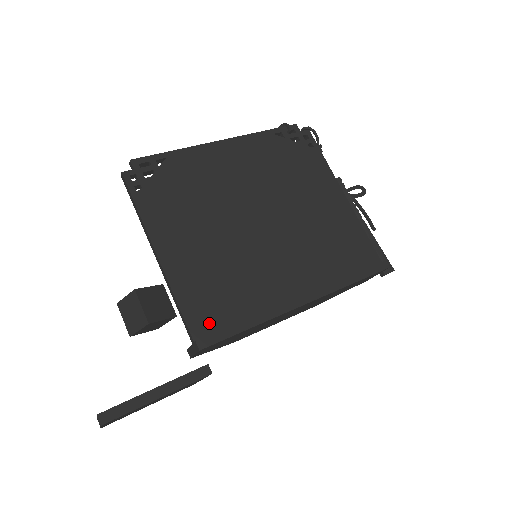
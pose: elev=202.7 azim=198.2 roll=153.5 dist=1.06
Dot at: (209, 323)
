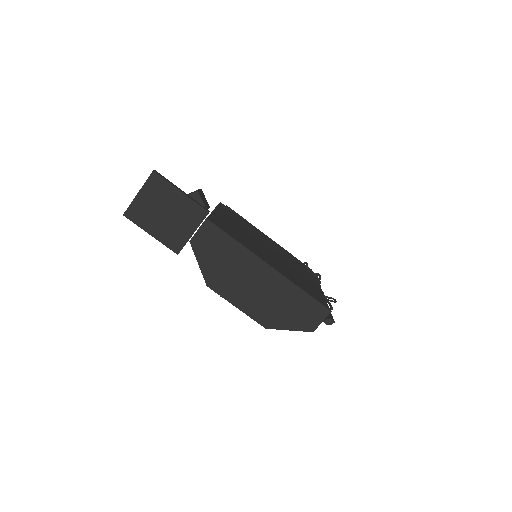
Dot at: occluded
